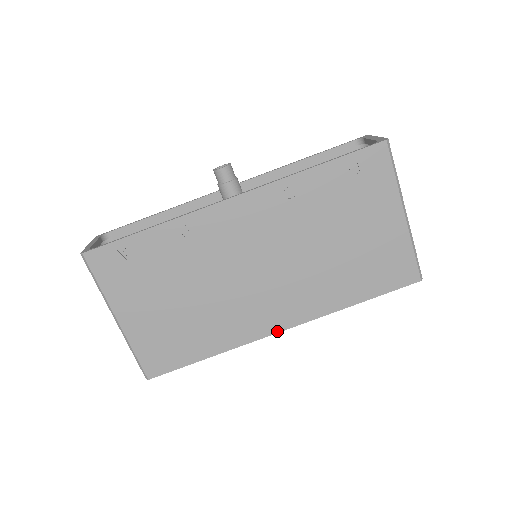
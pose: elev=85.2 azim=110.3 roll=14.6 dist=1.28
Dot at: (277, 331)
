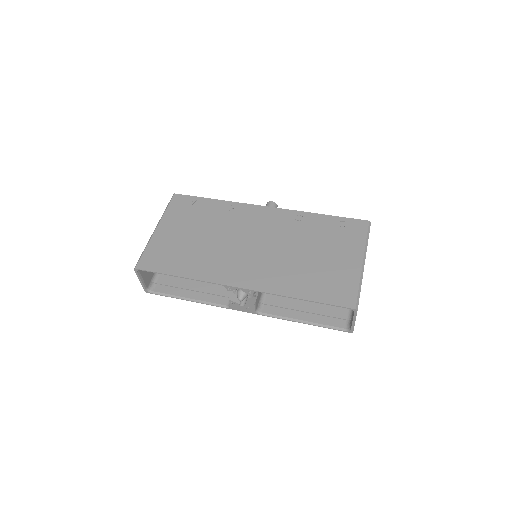
Dot at: (235, 285)
